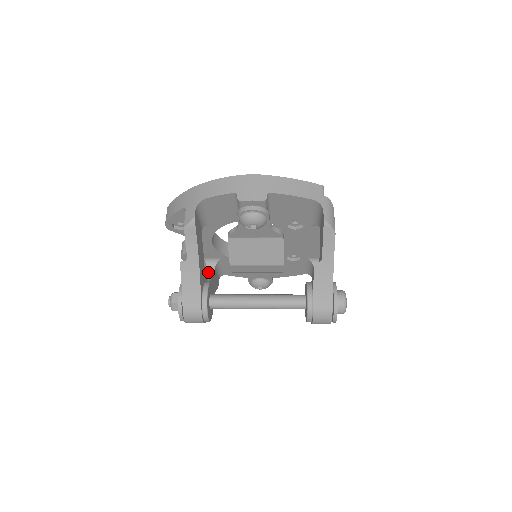
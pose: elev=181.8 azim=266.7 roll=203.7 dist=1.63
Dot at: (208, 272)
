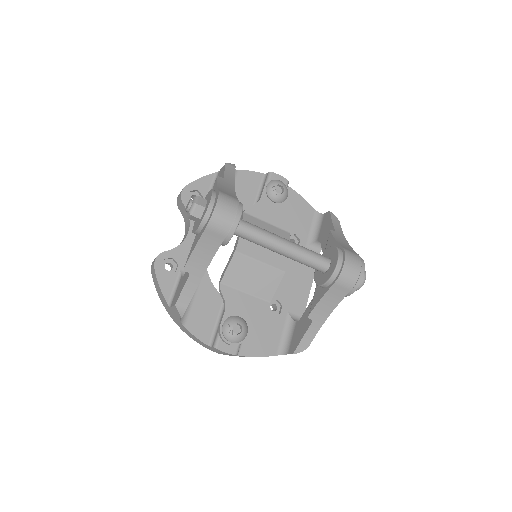
Dot at: occluded
